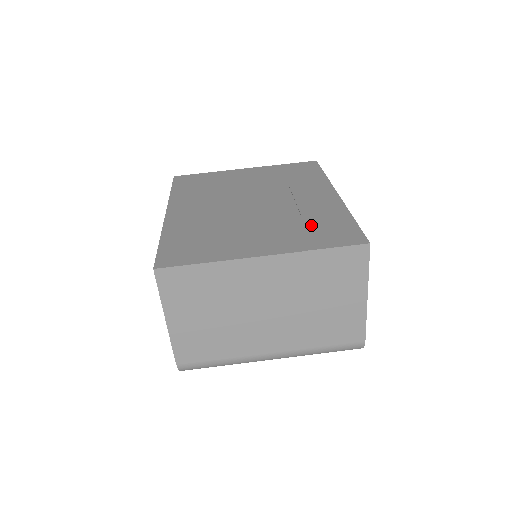
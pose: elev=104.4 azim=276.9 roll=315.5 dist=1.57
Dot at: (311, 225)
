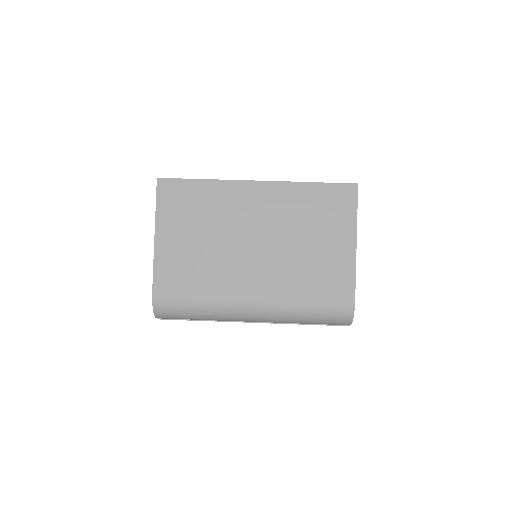
Dot at: occluded
